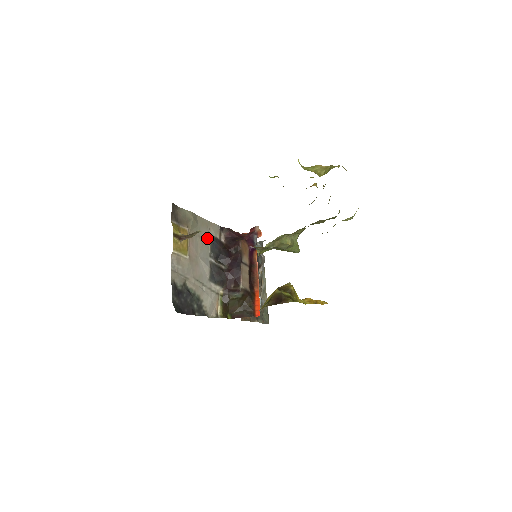
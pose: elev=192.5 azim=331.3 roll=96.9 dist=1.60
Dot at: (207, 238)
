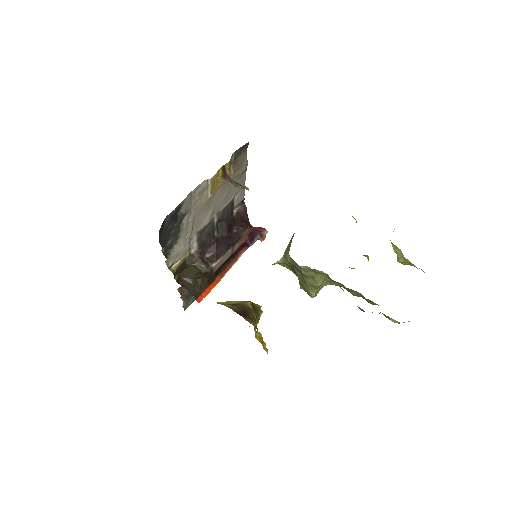
Dot at: (231, 197)
